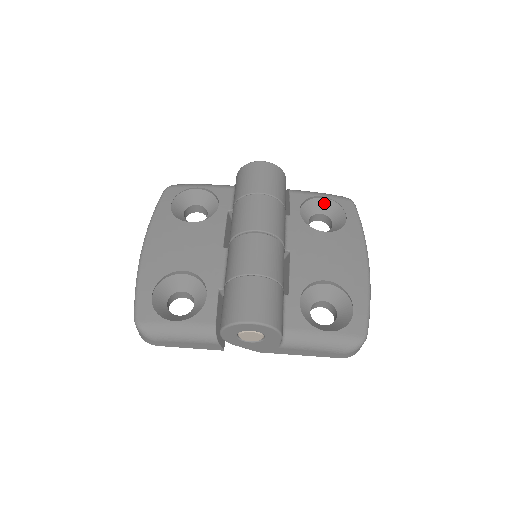
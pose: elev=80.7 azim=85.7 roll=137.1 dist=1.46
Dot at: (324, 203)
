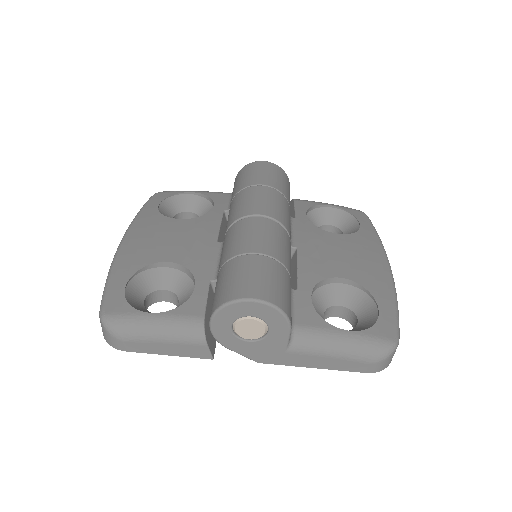
Dot at: (333, 213)
